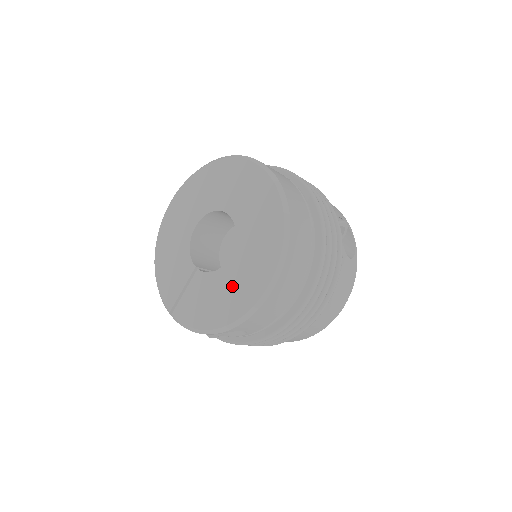
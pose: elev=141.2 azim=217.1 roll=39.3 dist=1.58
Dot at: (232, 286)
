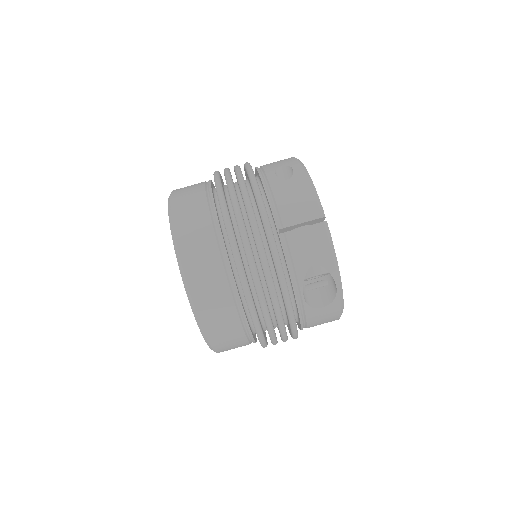
Dot at: occluded
